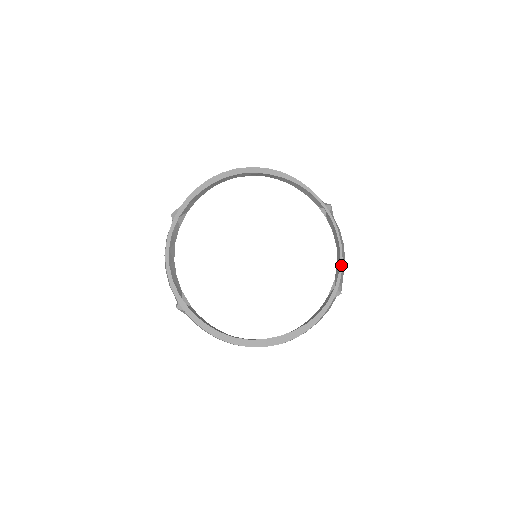
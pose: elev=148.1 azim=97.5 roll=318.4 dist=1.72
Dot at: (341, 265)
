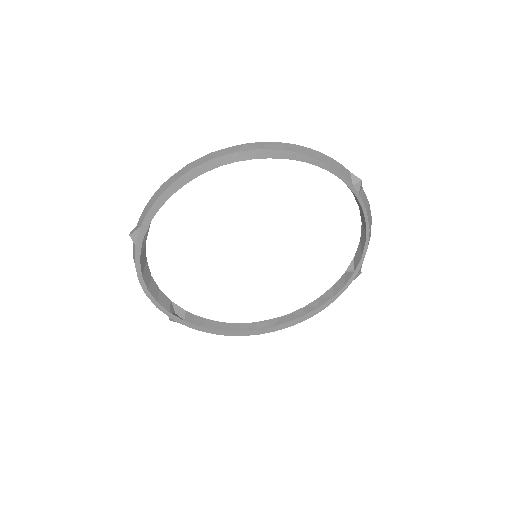
Dot at: (365, 250)
